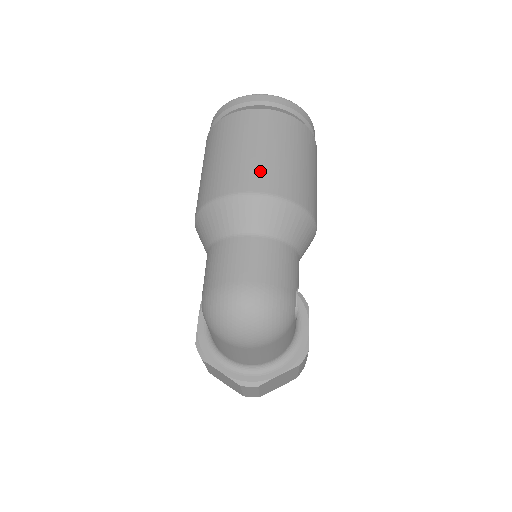
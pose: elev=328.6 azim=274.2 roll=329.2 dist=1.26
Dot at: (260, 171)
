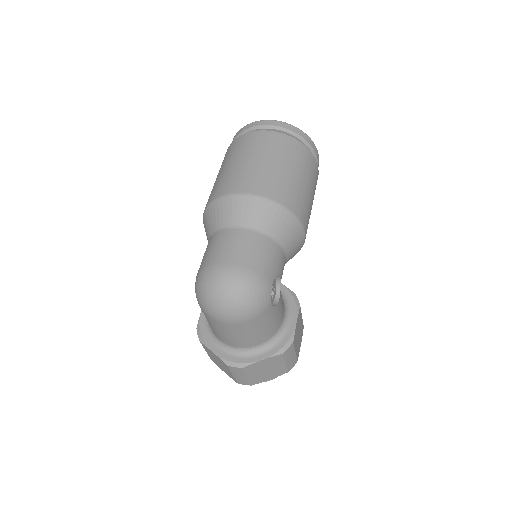
Dot at: (254, 177)
